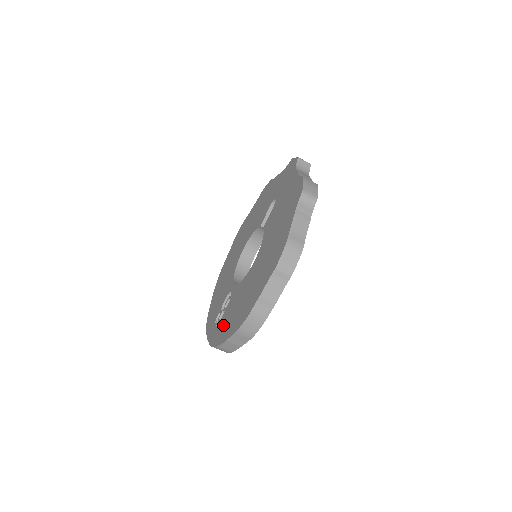
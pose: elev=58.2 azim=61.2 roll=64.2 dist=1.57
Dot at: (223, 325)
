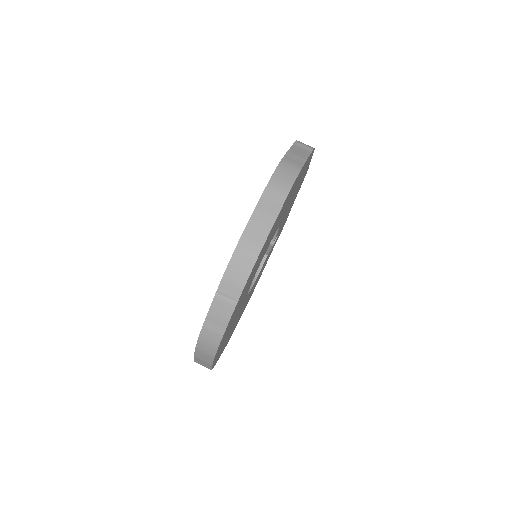
Dot at: occluded
